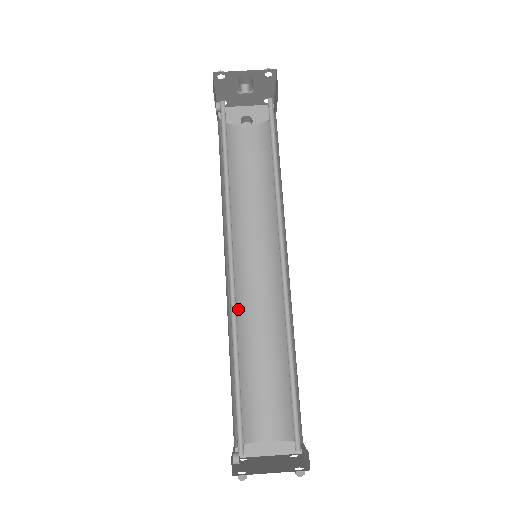
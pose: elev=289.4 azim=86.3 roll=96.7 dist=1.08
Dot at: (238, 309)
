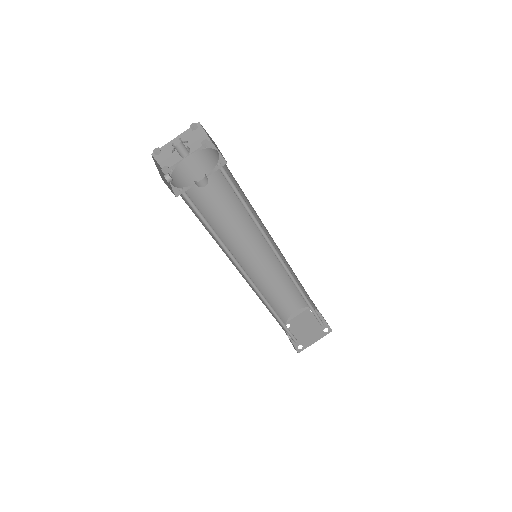
Dot at: (253, 276)
